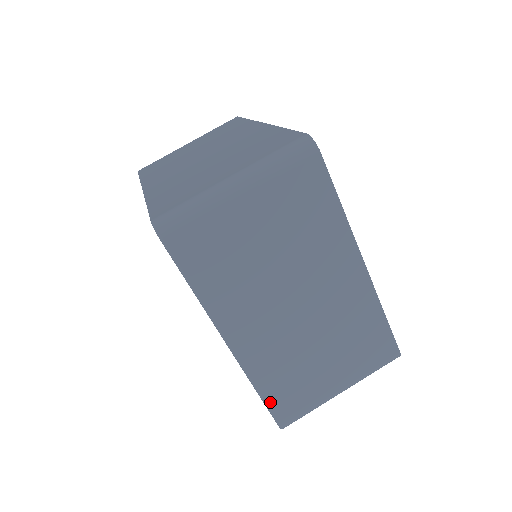
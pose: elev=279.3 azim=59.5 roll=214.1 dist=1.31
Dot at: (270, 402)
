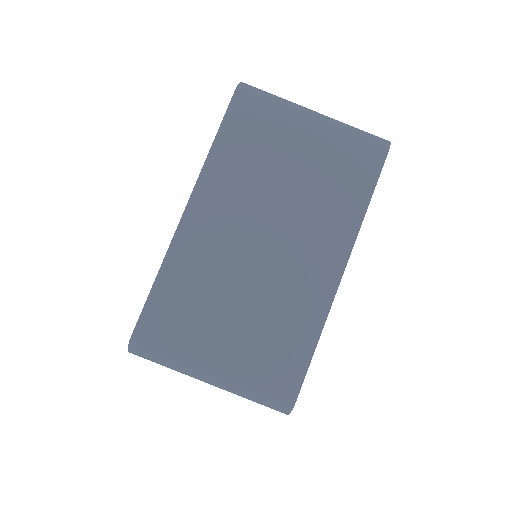
Dot at: (153, 301)
